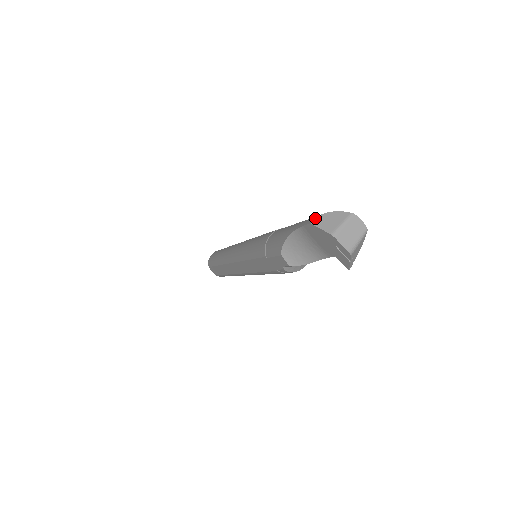
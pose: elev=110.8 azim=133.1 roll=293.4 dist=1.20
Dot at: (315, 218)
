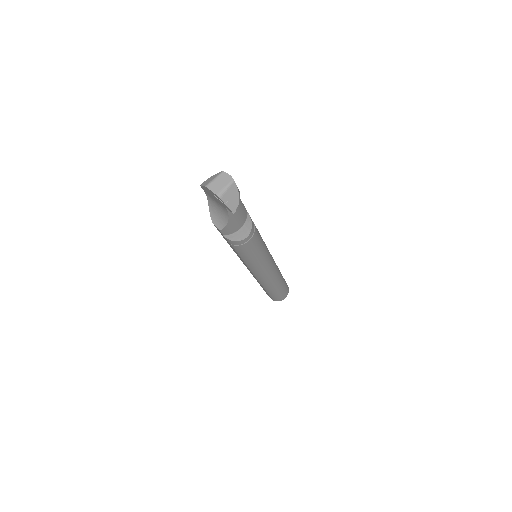
Dot at: (204, 182)
